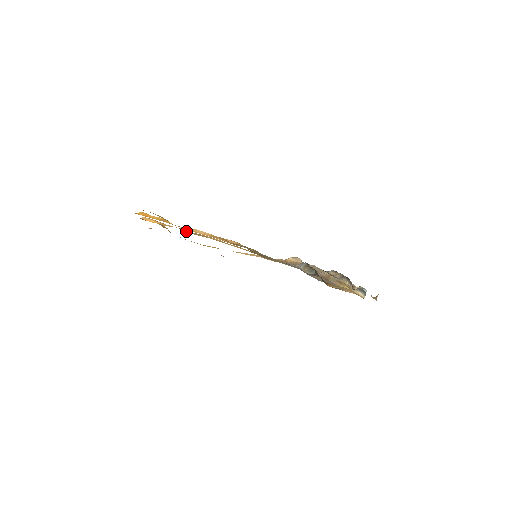
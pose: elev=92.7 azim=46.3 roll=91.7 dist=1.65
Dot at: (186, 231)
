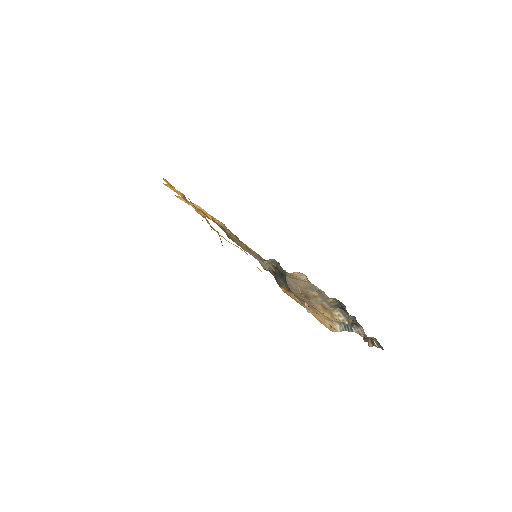
Dot at: (201, 212)
